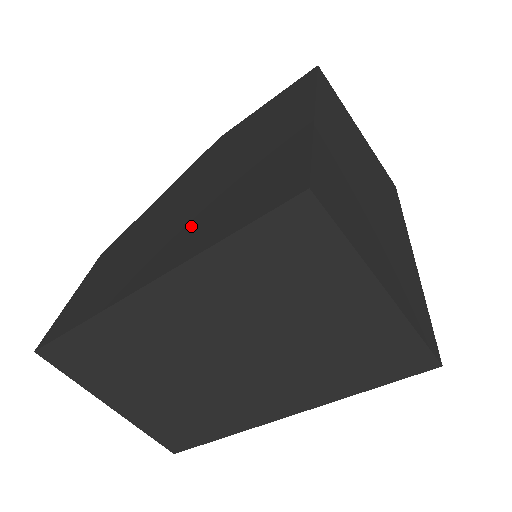
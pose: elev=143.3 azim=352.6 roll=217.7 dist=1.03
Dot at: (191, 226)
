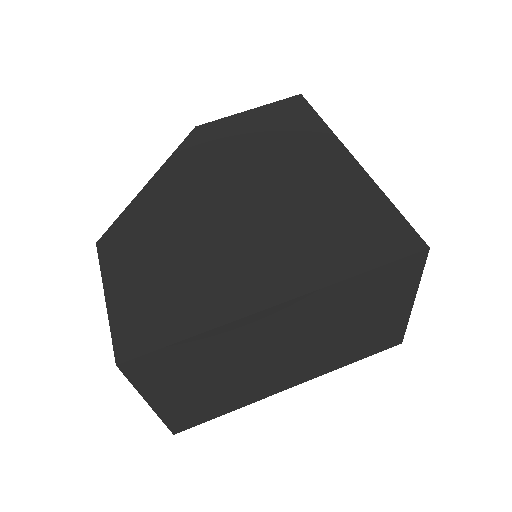
Dot at: (287, 246)
